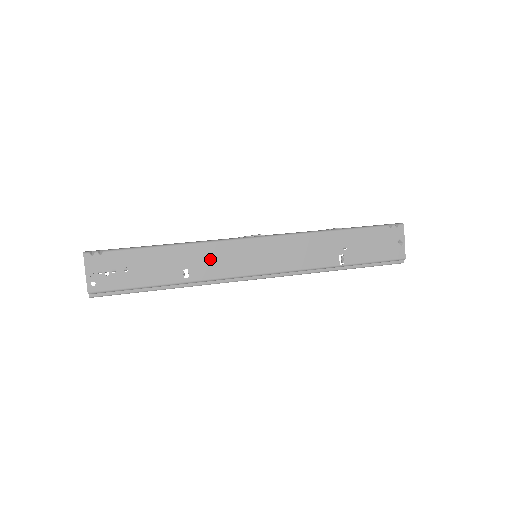
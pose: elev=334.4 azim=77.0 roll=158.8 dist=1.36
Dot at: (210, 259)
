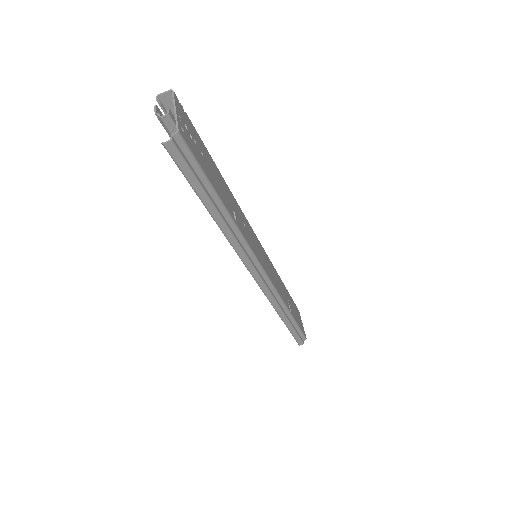
Dot at: (243, 222)
